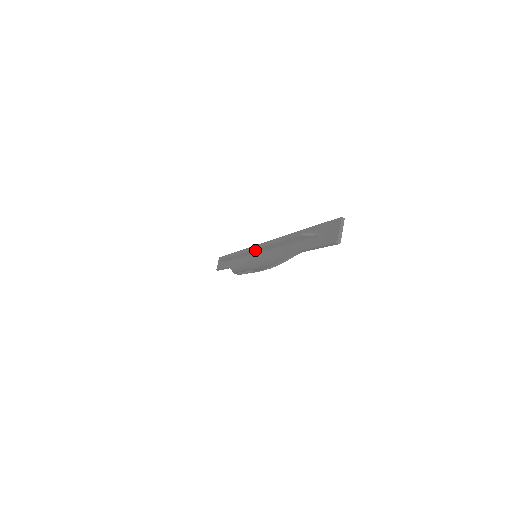
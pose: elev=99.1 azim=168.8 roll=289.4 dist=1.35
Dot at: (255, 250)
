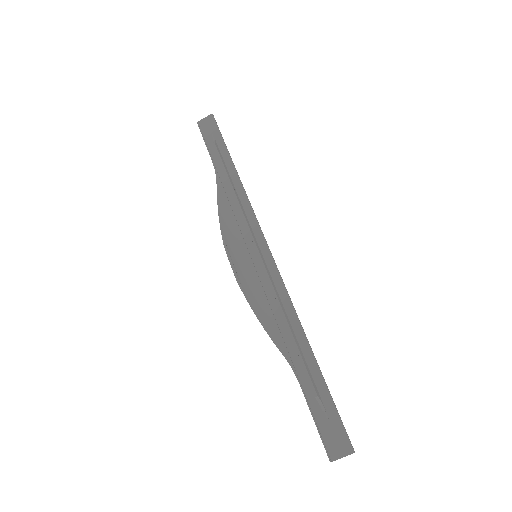
Dot at: (262, 265)
